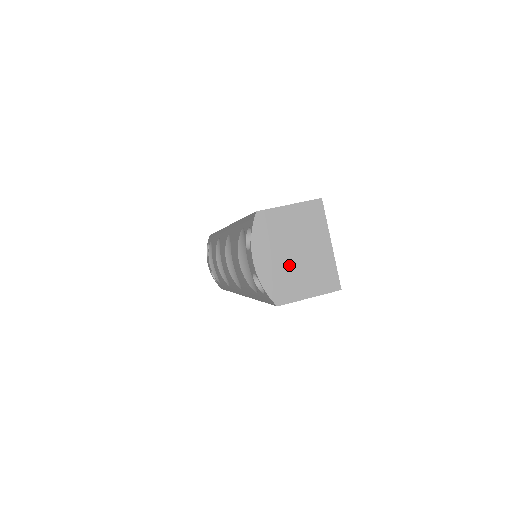
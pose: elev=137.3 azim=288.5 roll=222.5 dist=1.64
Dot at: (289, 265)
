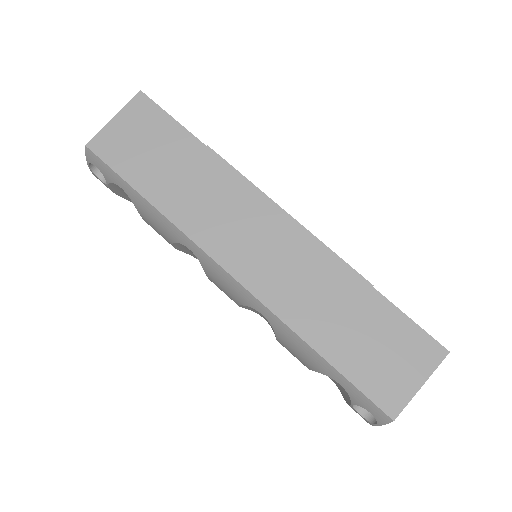
Dot at: occluded
